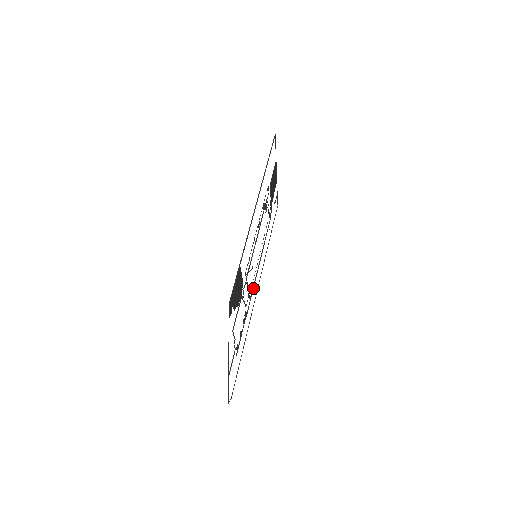
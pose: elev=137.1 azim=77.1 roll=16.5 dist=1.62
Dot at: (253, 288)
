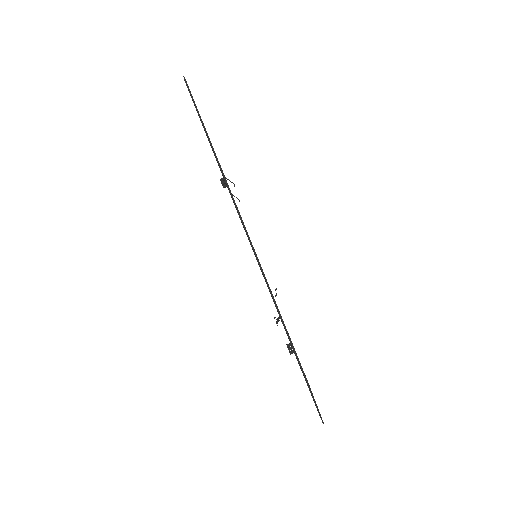
Dot at: occluded
